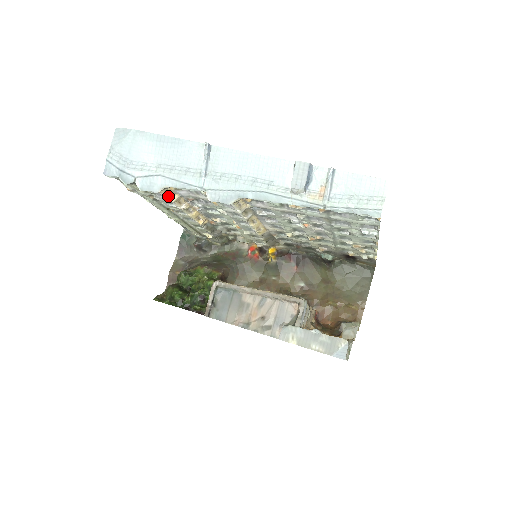
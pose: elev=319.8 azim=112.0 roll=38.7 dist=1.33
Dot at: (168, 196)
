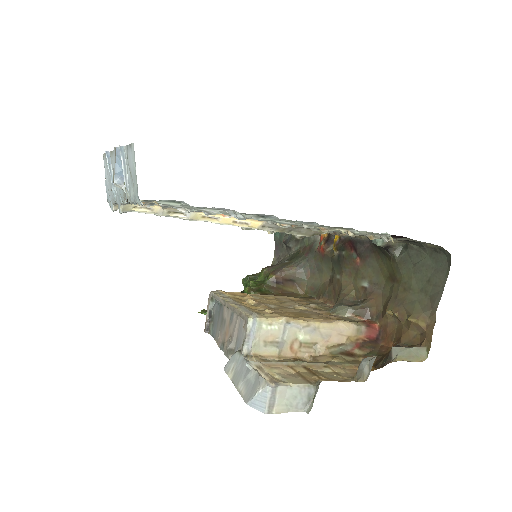
Dot at: occluded
